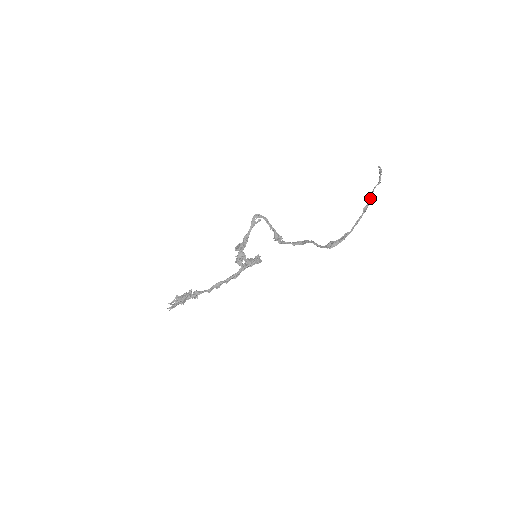
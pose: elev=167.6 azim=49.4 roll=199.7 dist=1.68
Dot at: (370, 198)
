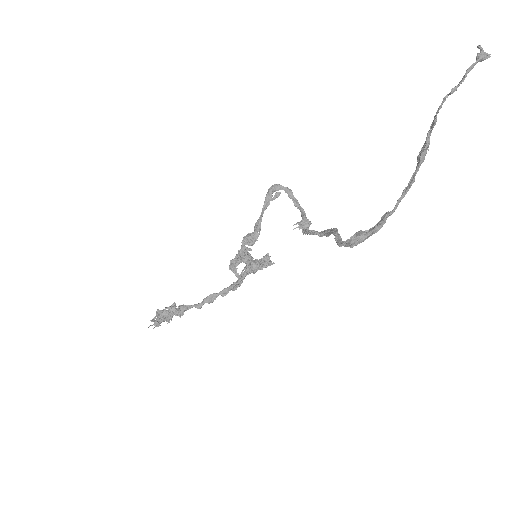
Dot at: occluded
